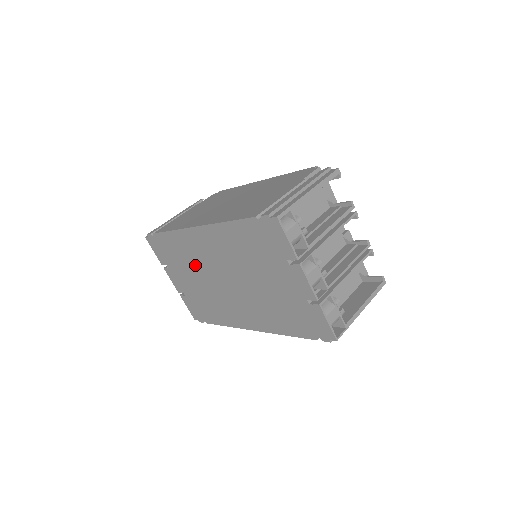
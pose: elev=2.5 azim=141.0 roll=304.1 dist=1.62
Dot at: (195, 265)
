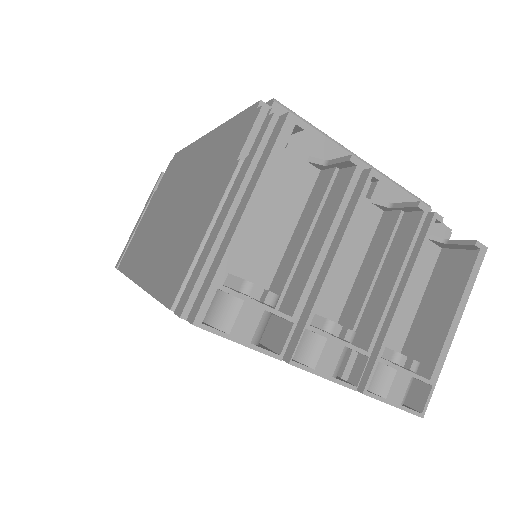
Dot at: occluded
